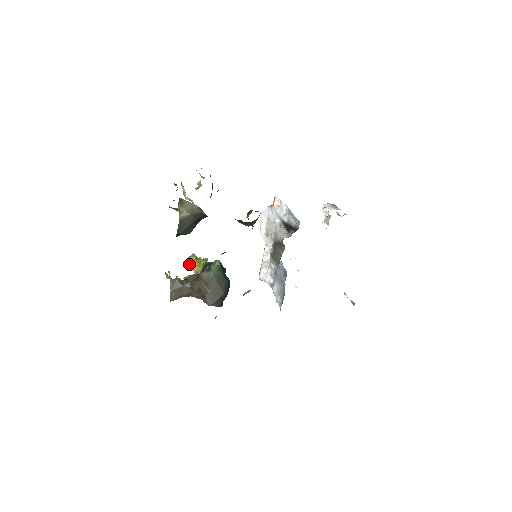
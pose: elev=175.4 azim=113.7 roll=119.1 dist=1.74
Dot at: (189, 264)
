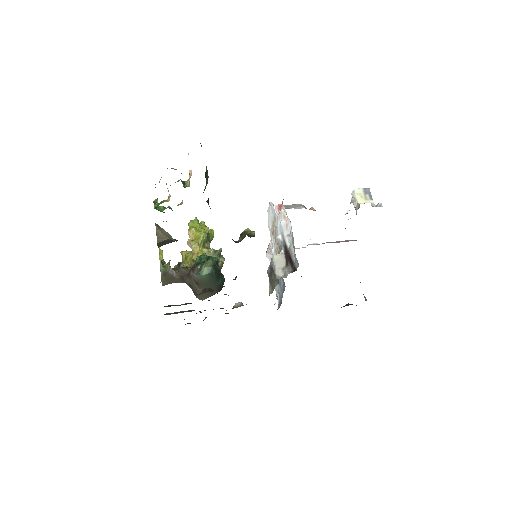
Dot at: occluded
